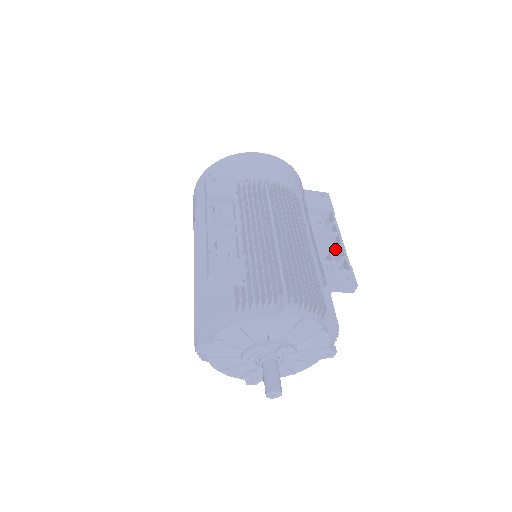
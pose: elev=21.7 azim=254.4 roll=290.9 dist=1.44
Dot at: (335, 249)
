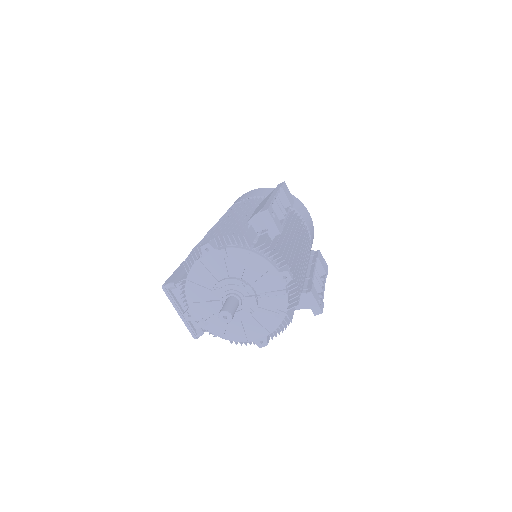
Dot at: (318, 289)
